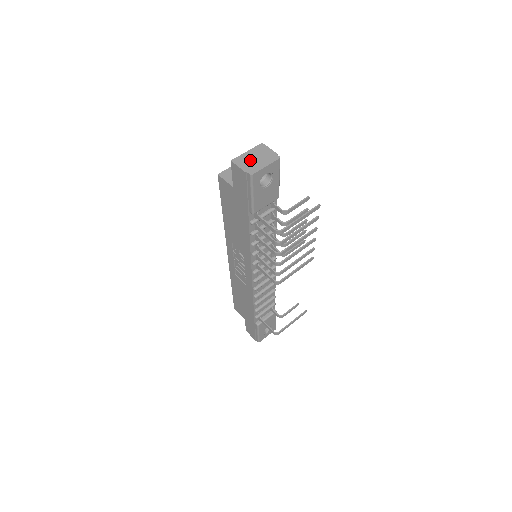
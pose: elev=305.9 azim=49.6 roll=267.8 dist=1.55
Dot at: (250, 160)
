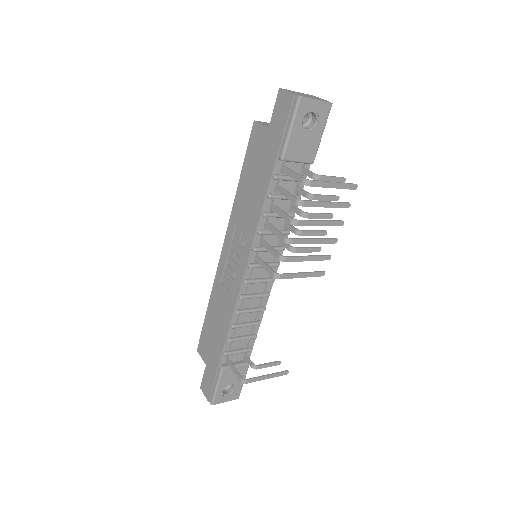
Dot at: (300, 93)
